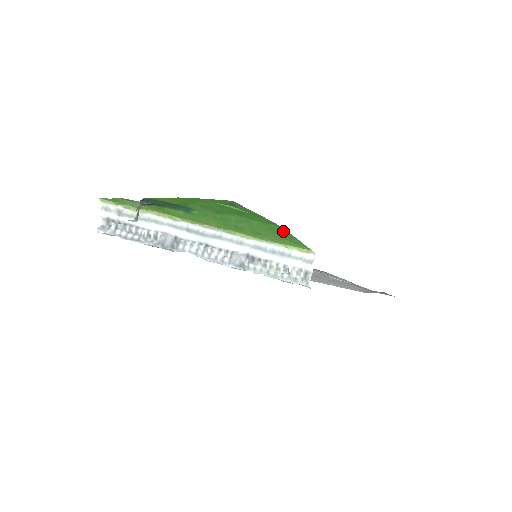
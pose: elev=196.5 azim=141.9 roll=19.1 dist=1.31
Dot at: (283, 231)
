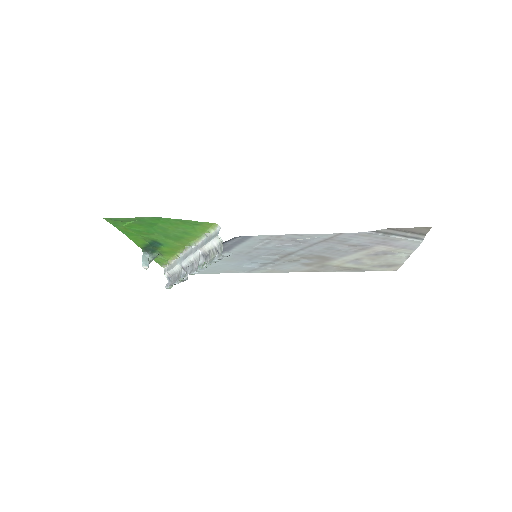
Dot at: (173, 220)
